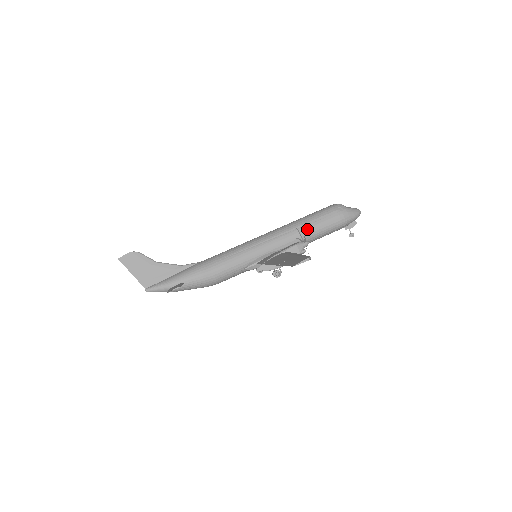
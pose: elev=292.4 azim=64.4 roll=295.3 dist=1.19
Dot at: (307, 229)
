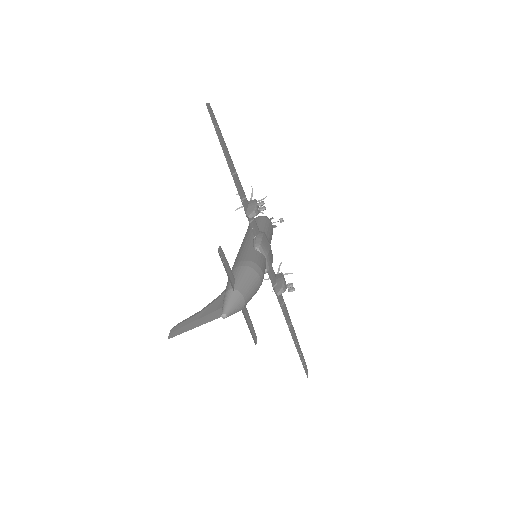
Dot at: occluded
